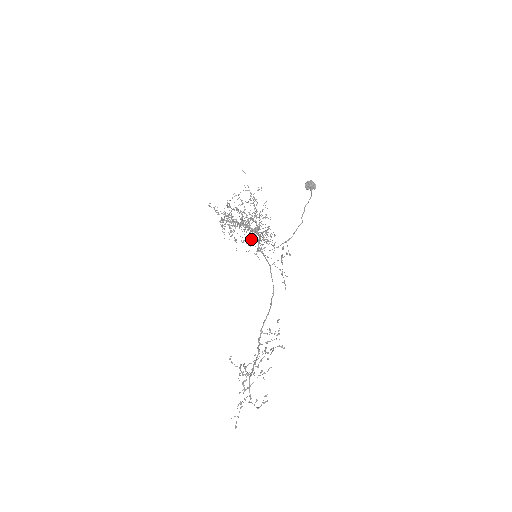
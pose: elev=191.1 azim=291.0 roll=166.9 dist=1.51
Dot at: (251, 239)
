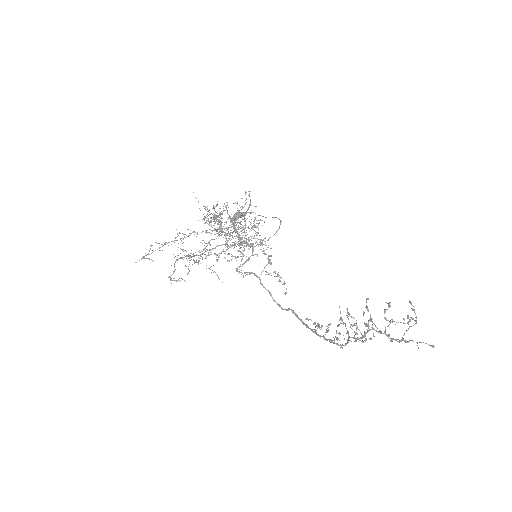
Dot at: (242, 242)
